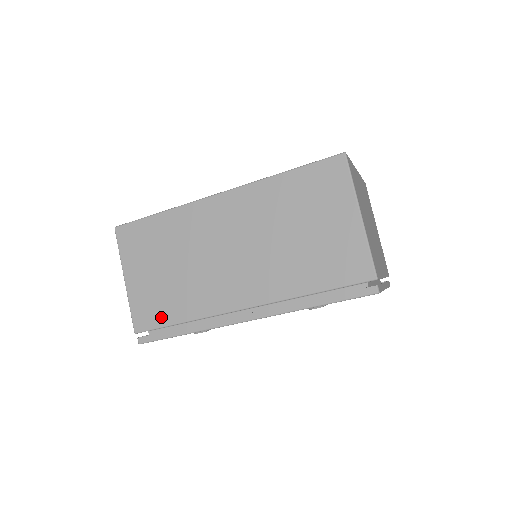
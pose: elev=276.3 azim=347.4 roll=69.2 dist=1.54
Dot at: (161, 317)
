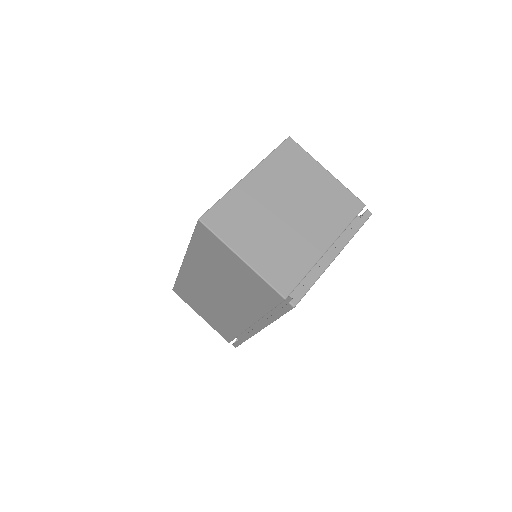
Dot at: (229, 334)
